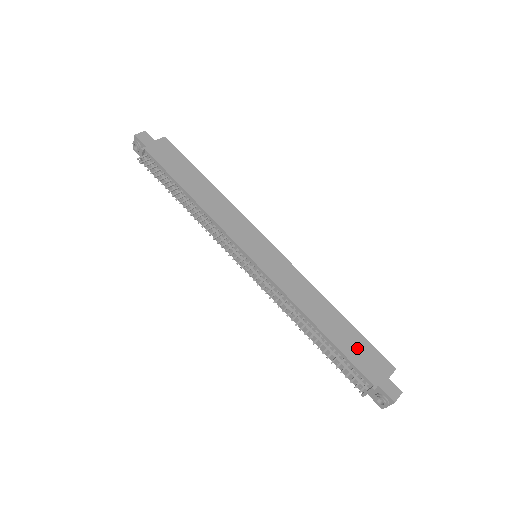
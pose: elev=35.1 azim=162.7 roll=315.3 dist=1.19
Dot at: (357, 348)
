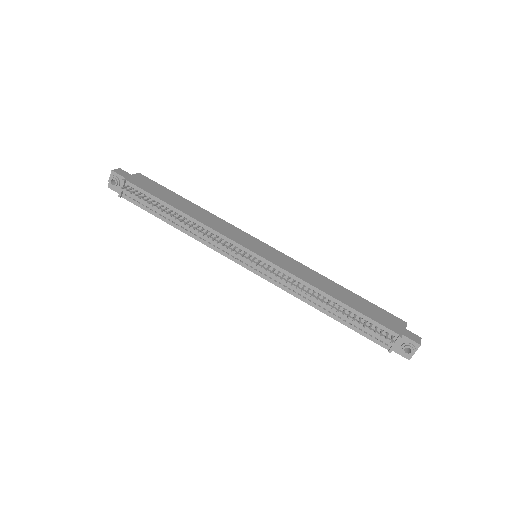
Dot at: (372, 310)
